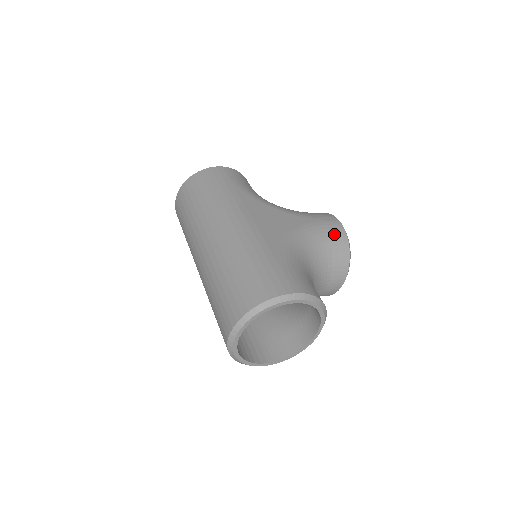
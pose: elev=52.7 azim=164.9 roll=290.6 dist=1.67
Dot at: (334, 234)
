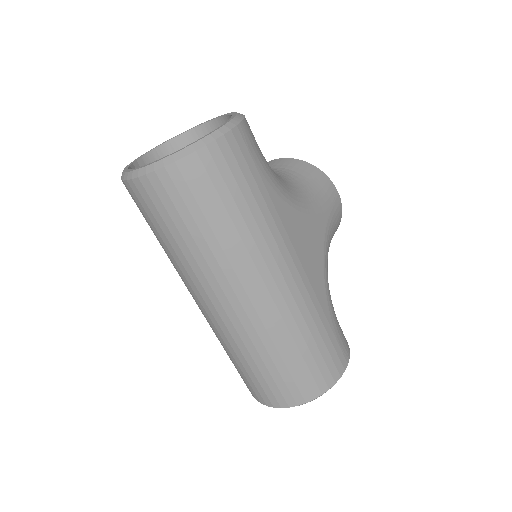
Dot at: (337, 221)
